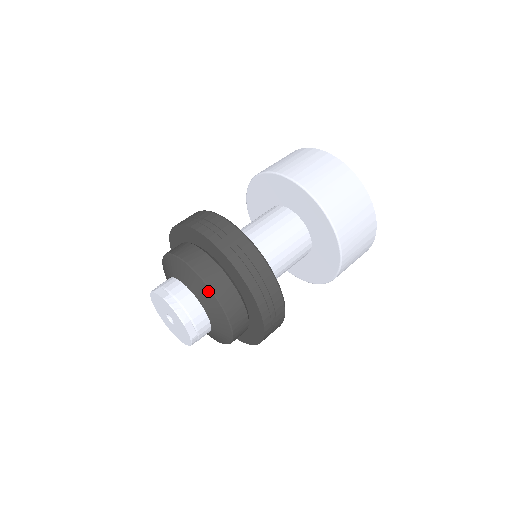
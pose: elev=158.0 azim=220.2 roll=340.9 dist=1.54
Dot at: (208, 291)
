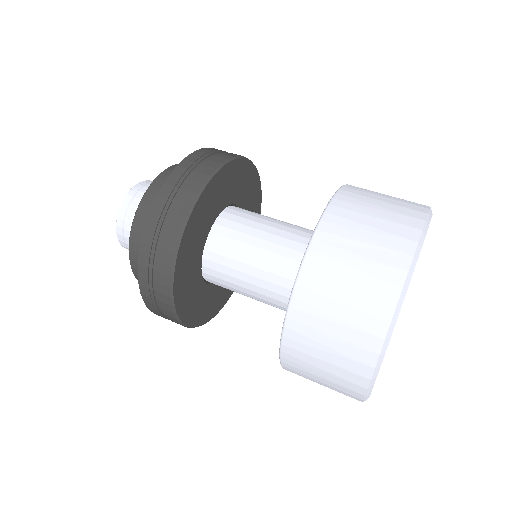
Dot at: occluded
